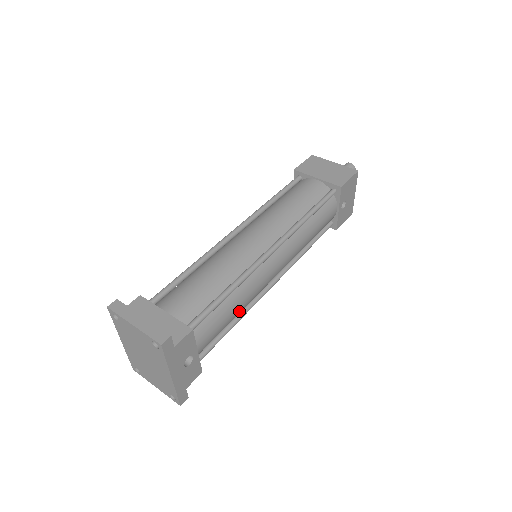
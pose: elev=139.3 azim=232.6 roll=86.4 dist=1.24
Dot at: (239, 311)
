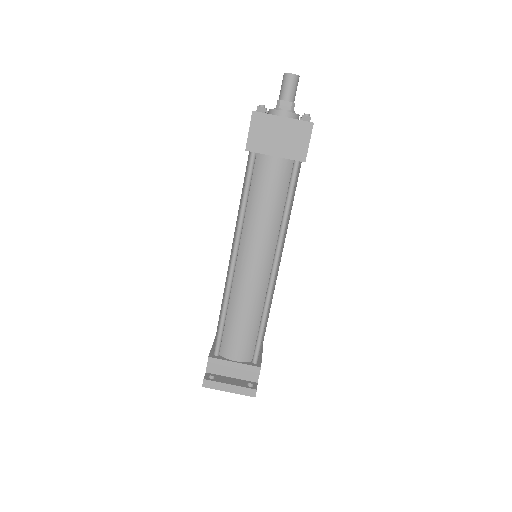
Dot at: occluded
